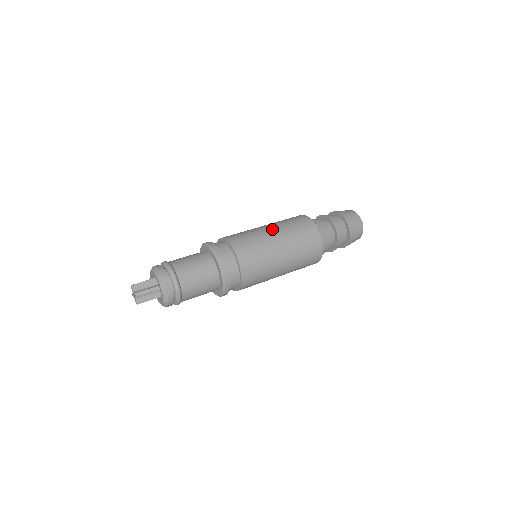
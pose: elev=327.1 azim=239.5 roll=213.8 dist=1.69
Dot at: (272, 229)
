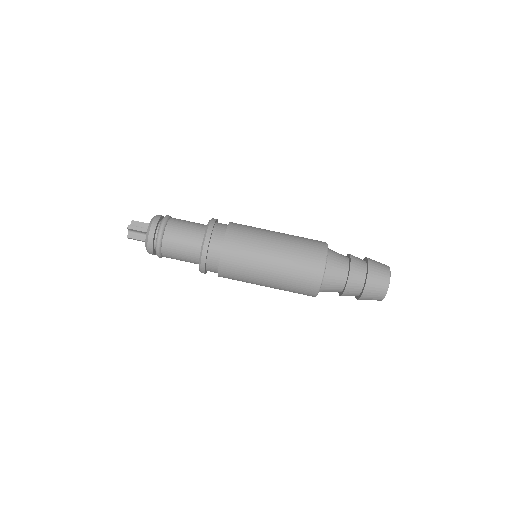
Dot at: (271, 272)
